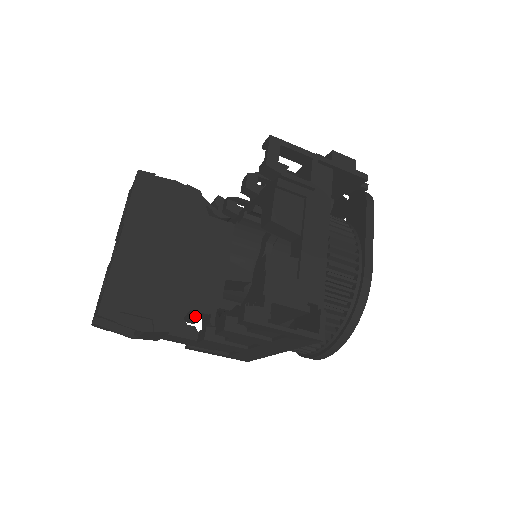
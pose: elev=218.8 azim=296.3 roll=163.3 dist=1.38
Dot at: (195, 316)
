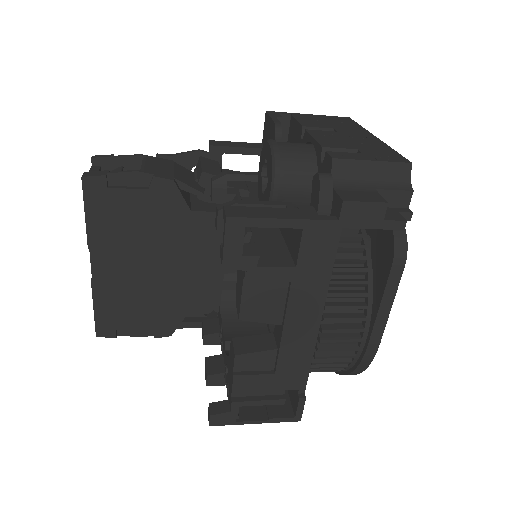
Dot at: occluded
